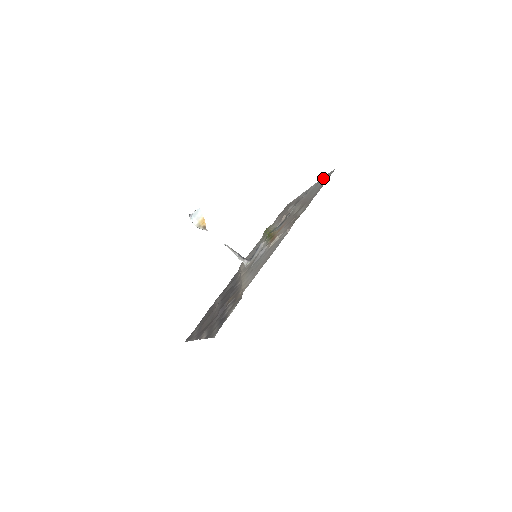
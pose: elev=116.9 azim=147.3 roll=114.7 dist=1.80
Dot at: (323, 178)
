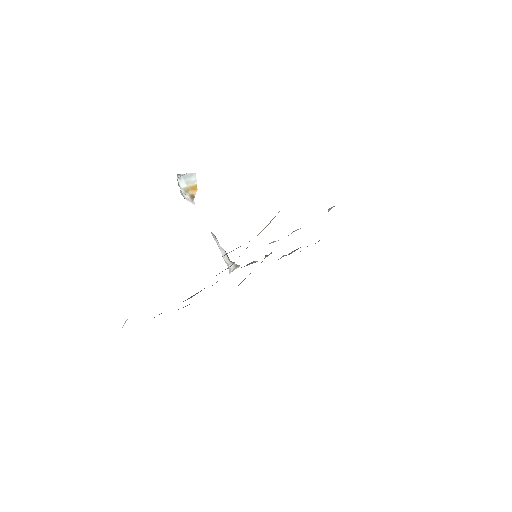
Dot at: occluded
